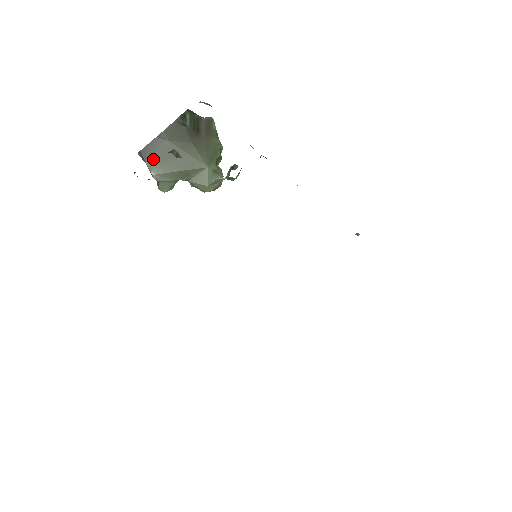
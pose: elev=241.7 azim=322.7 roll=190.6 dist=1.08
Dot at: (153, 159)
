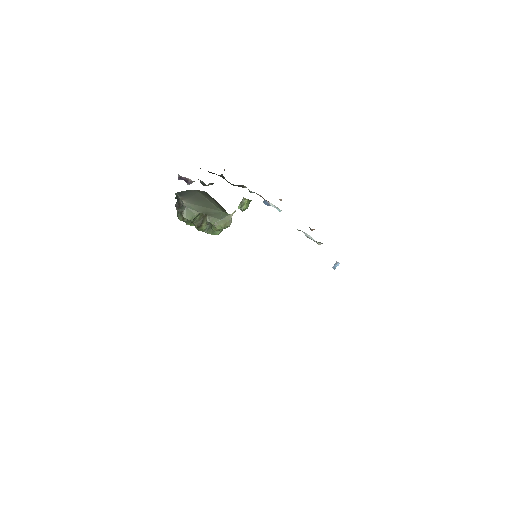
Dot at: (185, 196)
